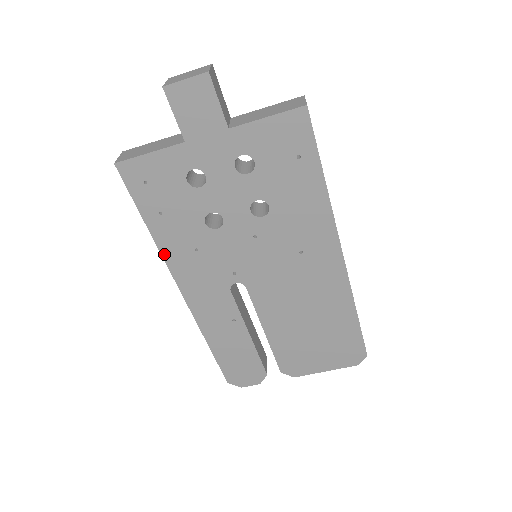
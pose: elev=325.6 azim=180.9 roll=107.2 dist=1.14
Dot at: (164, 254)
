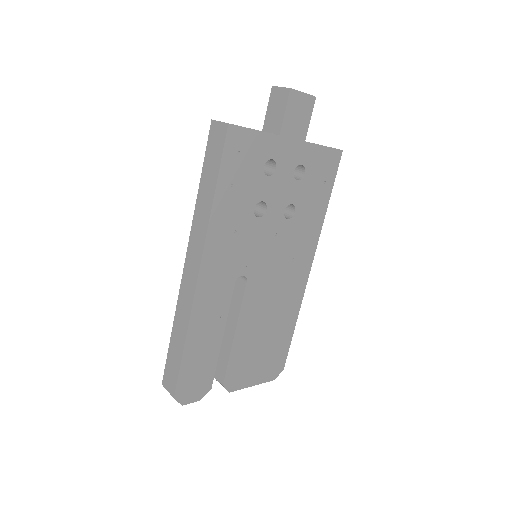
Dot at: (210, 227)
